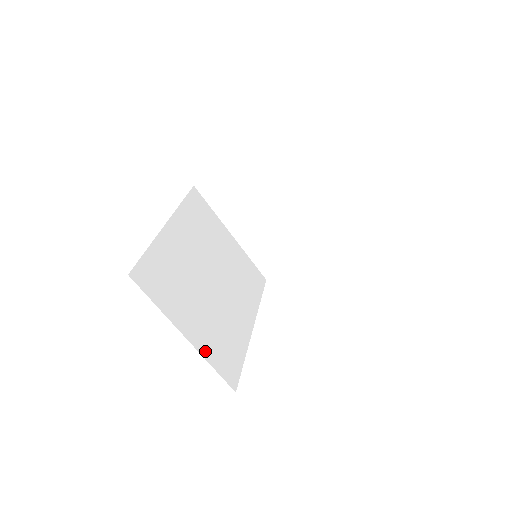
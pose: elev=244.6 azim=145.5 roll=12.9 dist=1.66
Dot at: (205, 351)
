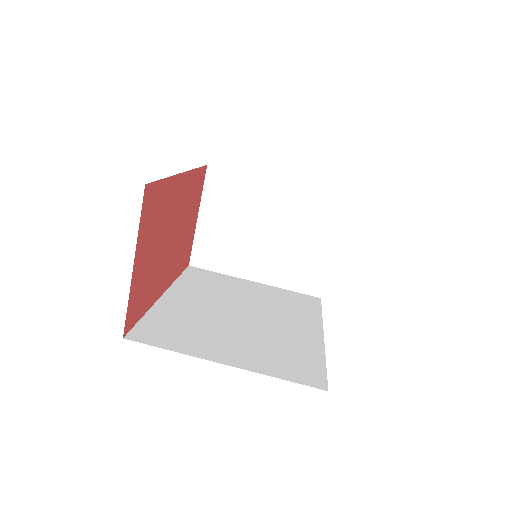
Dot at: (260, 368)
